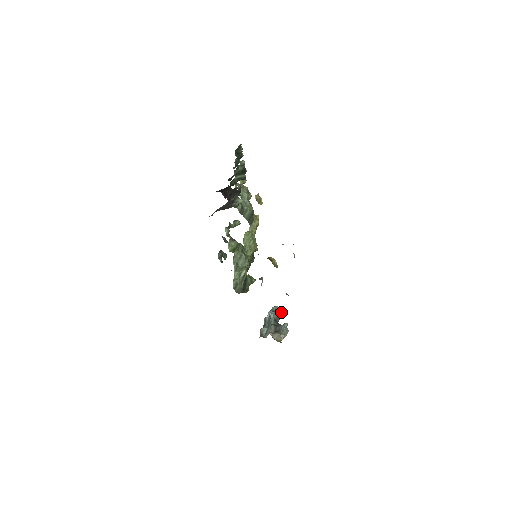
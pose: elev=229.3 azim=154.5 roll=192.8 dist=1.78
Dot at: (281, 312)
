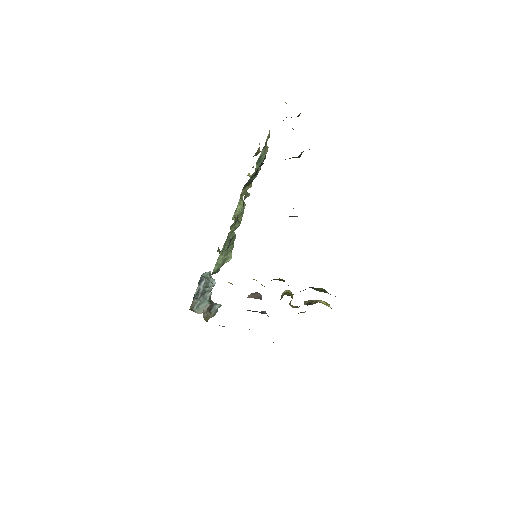
Dot at: occluded
